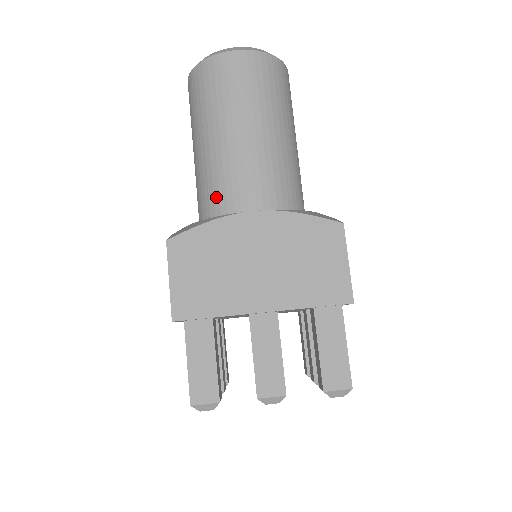
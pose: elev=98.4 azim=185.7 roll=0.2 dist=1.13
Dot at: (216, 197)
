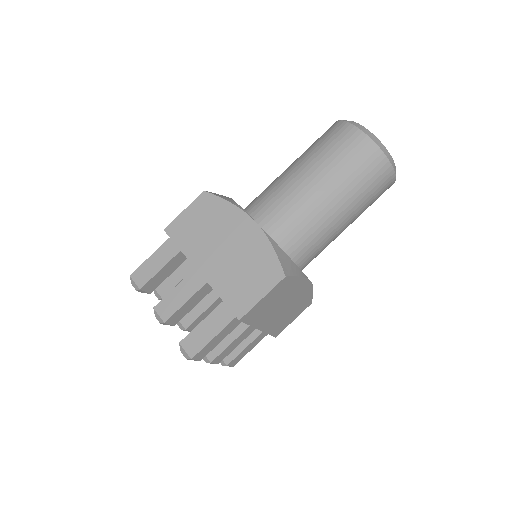
Dot at: (260, 199)
